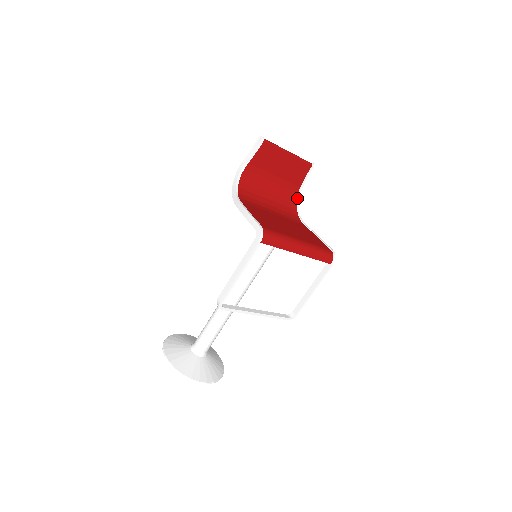
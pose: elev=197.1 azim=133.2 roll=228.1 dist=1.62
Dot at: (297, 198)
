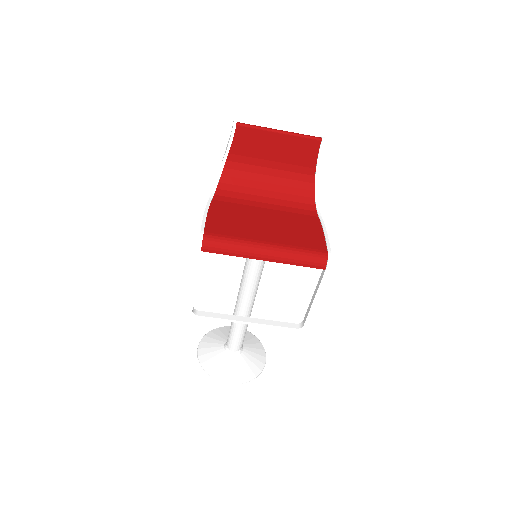
Dot at: (314, 182)
